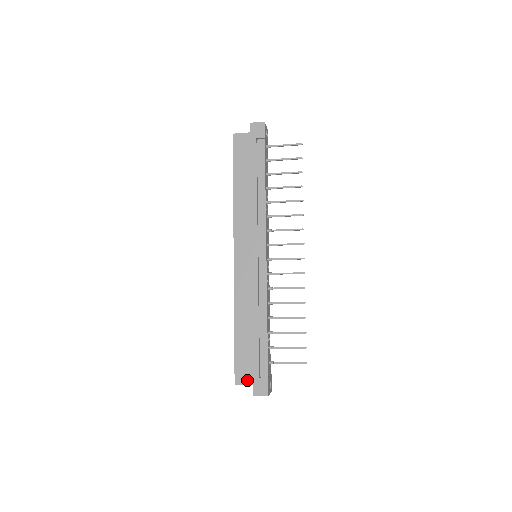
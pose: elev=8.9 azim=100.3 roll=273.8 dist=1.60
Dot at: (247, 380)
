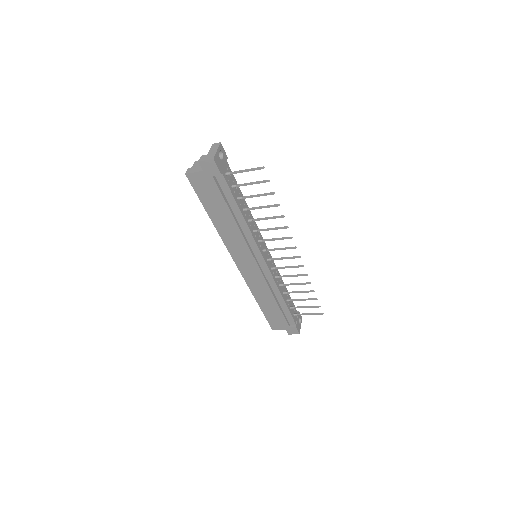
Dot at: (281, 328)
